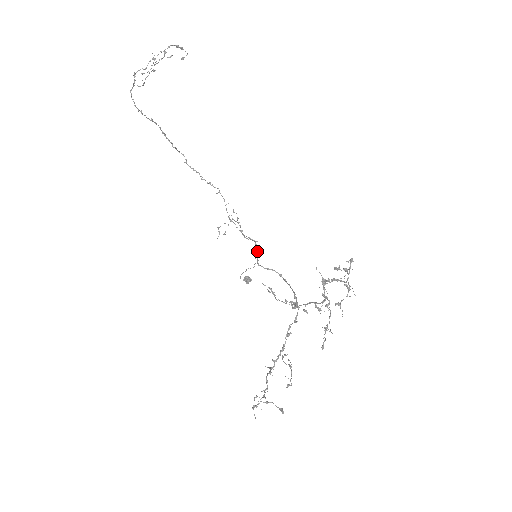
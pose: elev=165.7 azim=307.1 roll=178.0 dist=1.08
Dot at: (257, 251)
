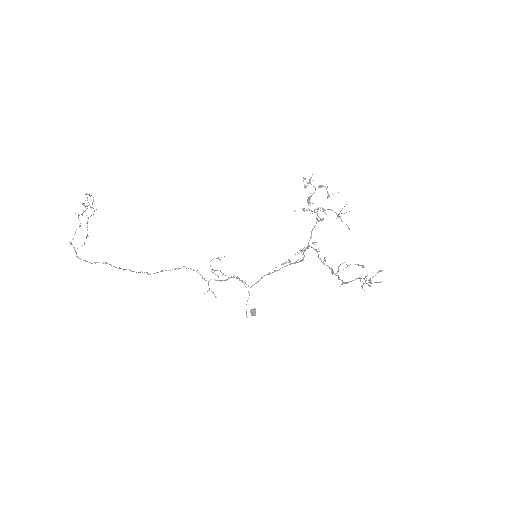
Dot at: (241, 281)
